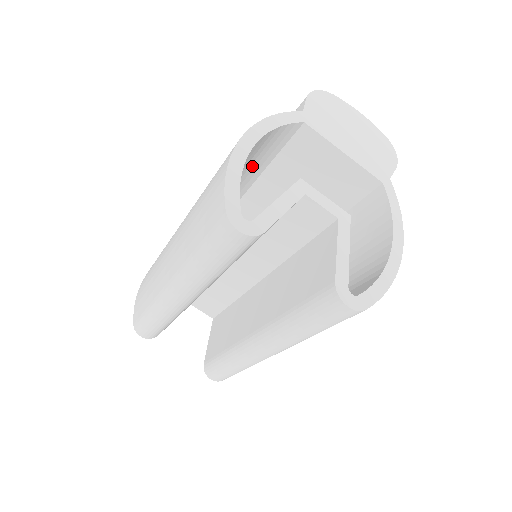
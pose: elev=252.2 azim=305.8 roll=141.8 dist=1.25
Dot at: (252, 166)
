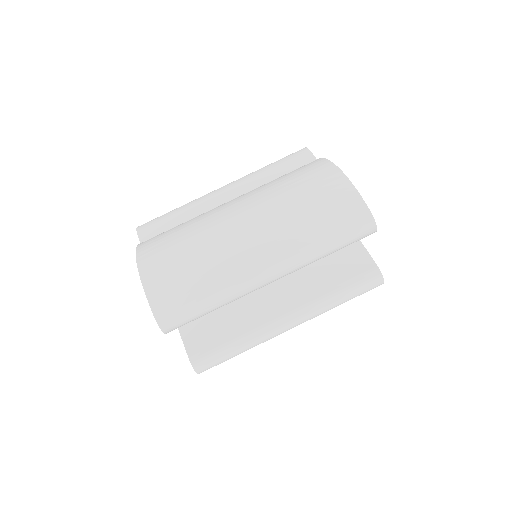
Dot at: occluded
